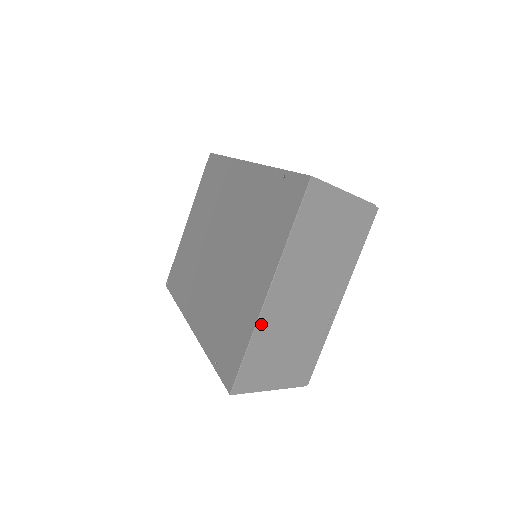
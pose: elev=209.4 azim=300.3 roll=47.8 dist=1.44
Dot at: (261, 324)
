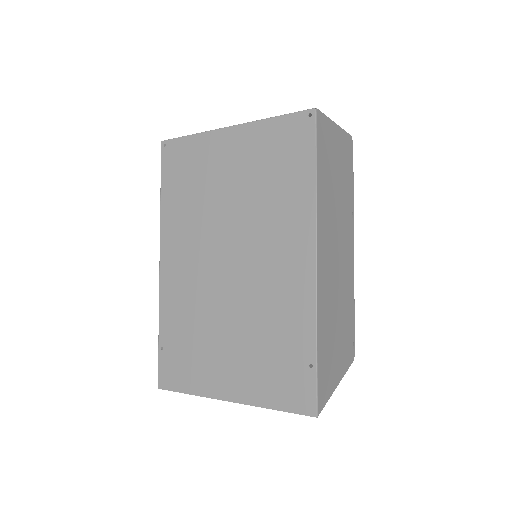
Dot at: occluded
